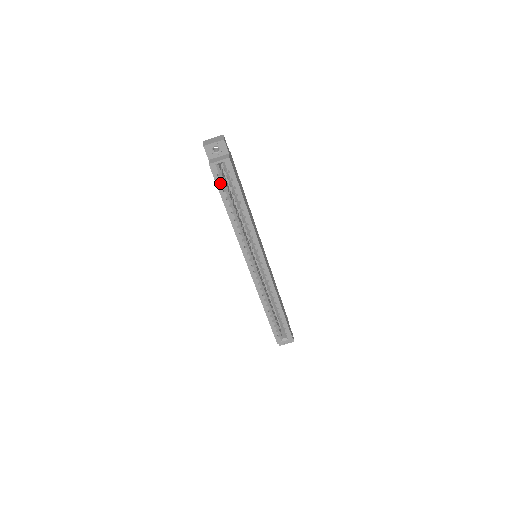
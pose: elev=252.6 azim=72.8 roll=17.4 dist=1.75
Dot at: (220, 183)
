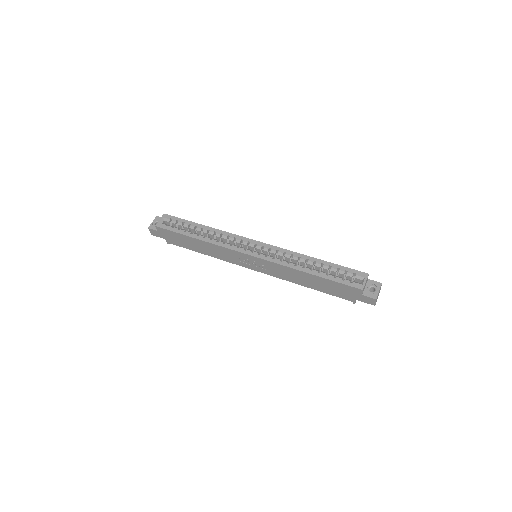
Dot at: (172, 229)
